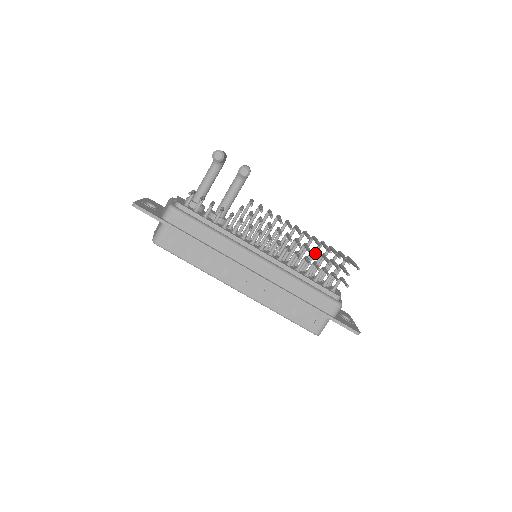
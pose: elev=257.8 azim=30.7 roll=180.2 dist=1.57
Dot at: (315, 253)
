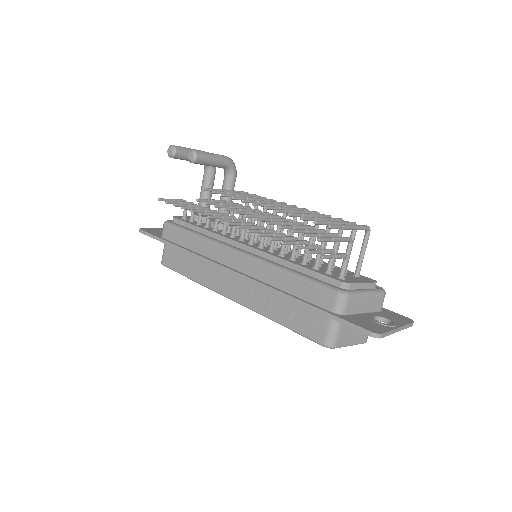
Dot at: (293, 227)
